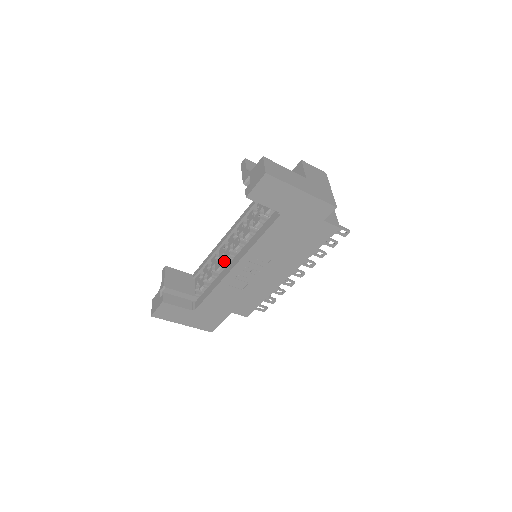
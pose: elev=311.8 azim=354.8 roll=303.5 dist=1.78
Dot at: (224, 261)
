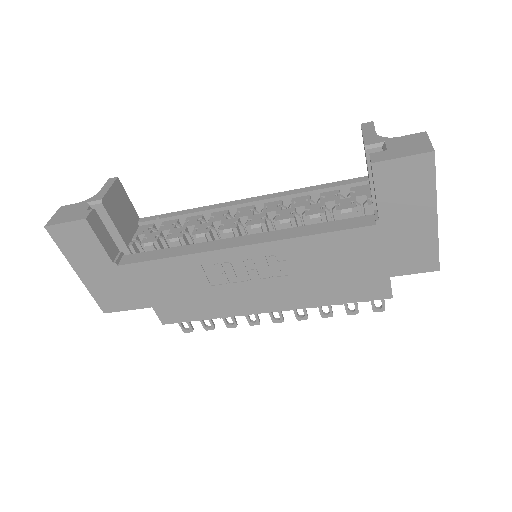
Dot at: (214, 231)
